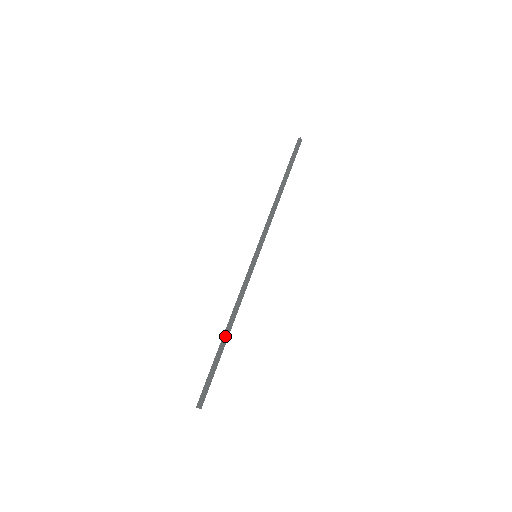
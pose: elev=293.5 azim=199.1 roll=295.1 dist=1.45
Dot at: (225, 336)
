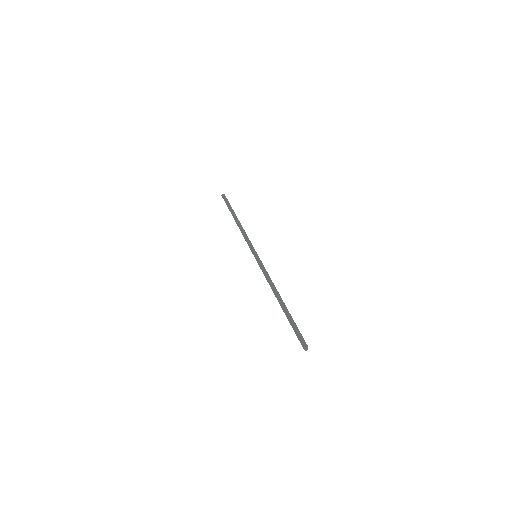
Dot at: occluded
